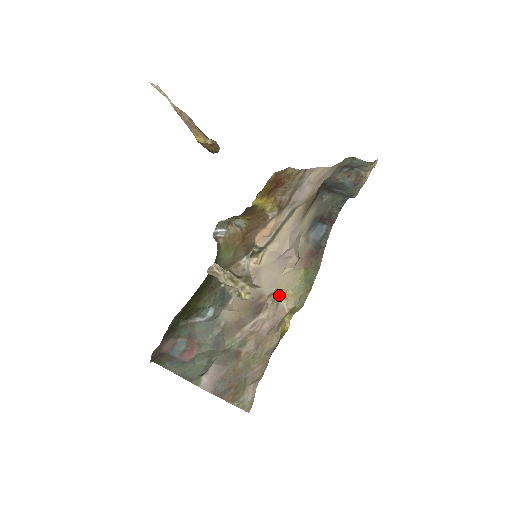
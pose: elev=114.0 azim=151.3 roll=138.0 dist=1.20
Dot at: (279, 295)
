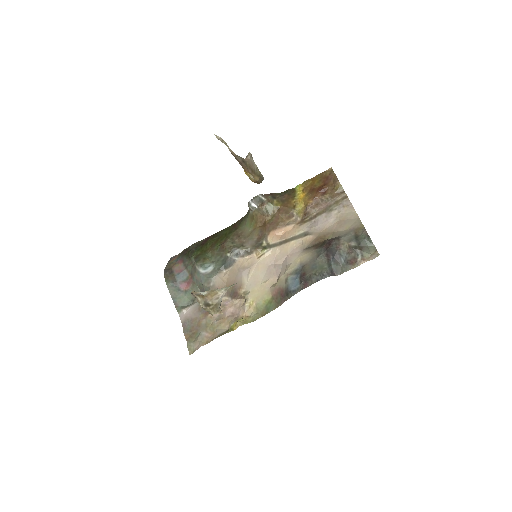
Dot at: (248, 300)
